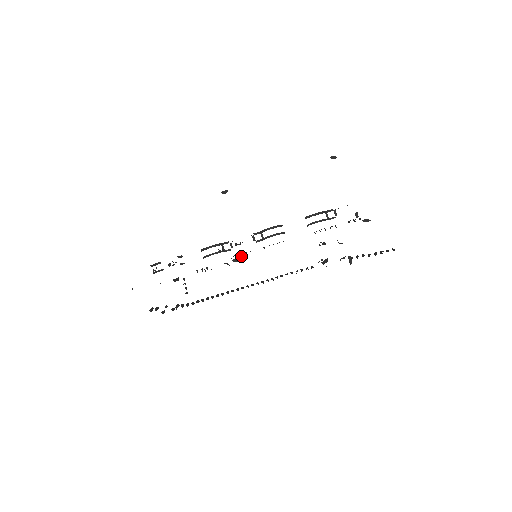
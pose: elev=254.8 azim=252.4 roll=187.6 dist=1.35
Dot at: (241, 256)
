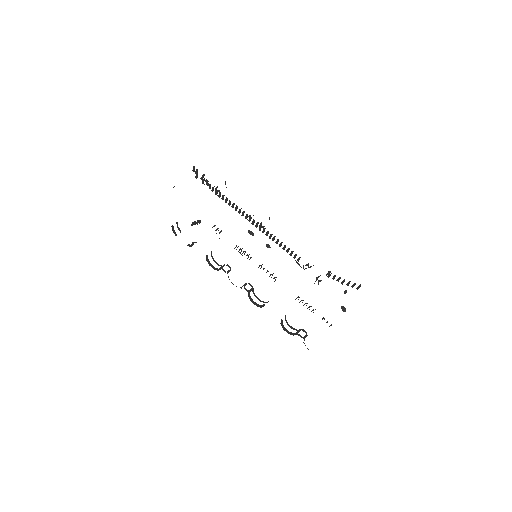
Dot at: (245, 252)
